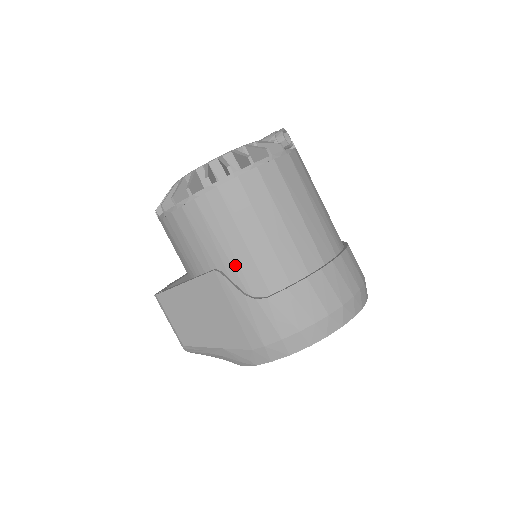
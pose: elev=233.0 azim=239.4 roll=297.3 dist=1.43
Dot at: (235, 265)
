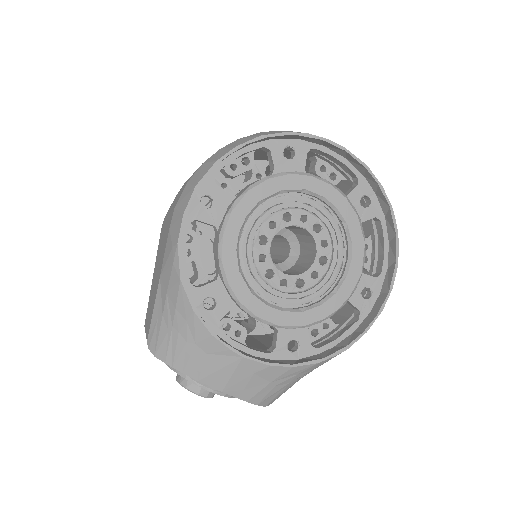
Dot at: occluded
